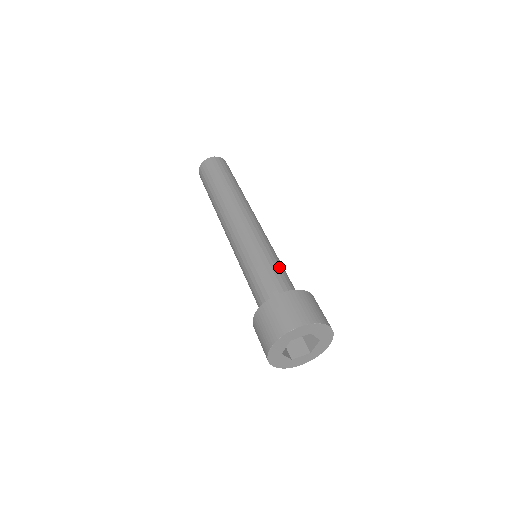
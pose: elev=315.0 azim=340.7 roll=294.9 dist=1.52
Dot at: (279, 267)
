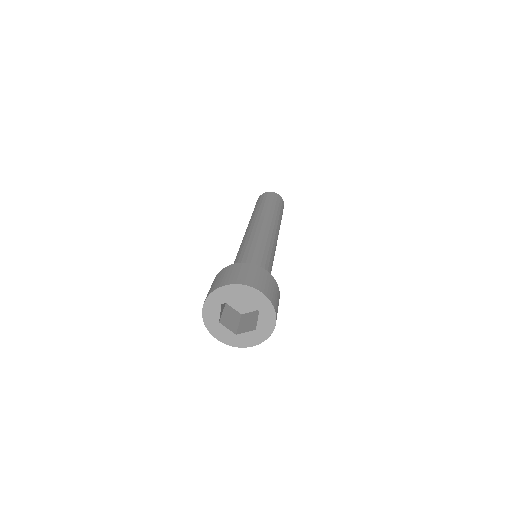
Dot at: (257, 255)
